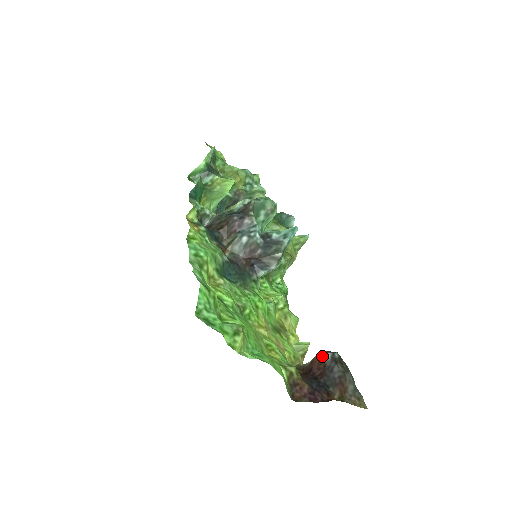
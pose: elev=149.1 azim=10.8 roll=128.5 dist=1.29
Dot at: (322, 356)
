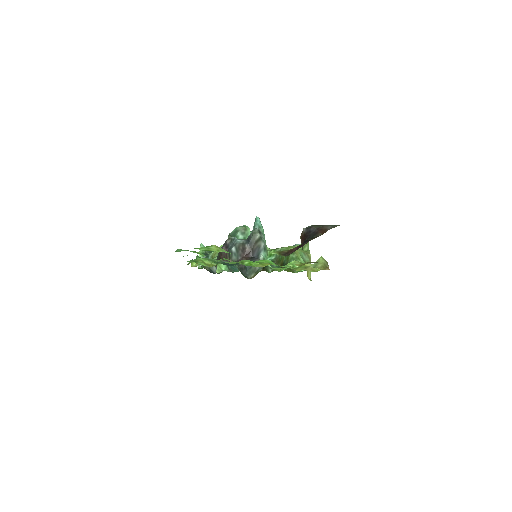
Dot at: (302, 234)
